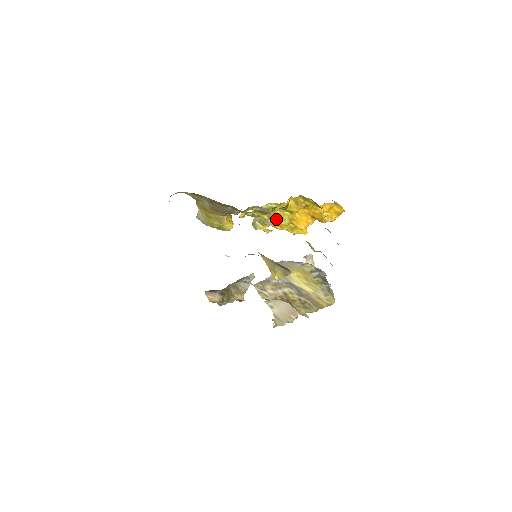
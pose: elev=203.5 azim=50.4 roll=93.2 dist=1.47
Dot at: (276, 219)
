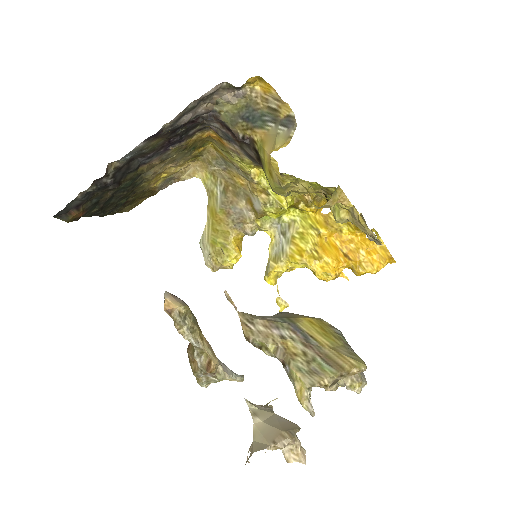
Dot at: (296, 242)
